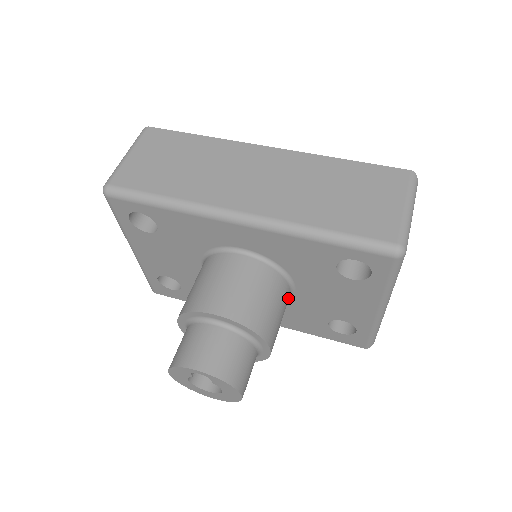
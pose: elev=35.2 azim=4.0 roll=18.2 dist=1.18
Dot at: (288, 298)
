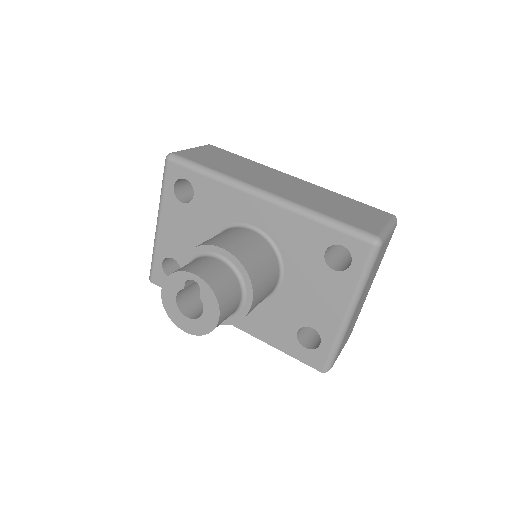
Dot at: (275, 284)
